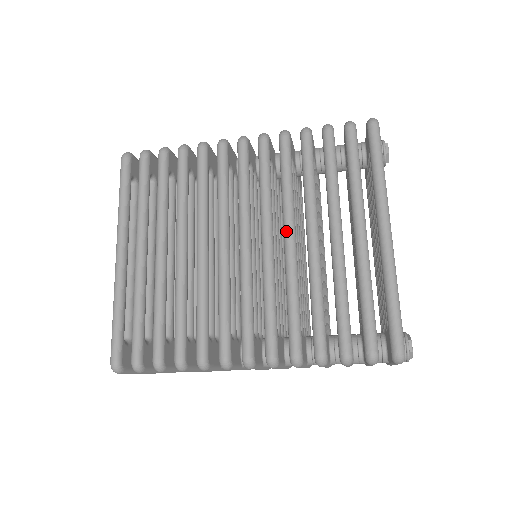
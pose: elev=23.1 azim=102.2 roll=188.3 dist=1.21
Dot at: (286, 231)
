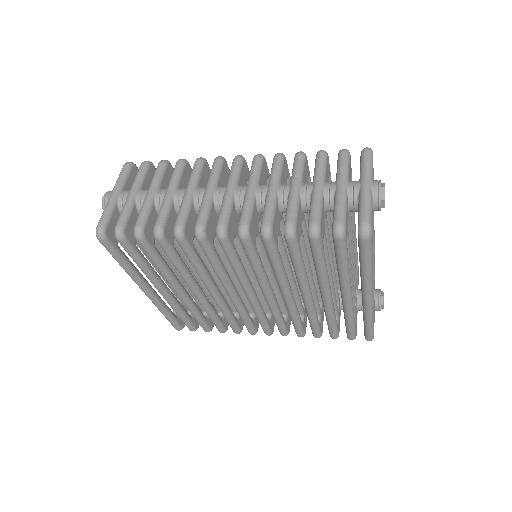
Dot at: (283, 294)
